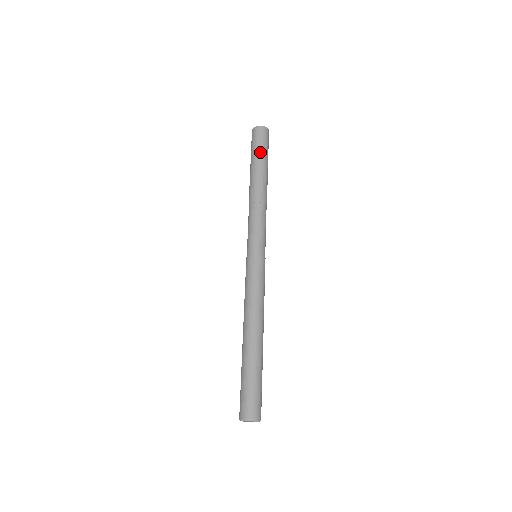
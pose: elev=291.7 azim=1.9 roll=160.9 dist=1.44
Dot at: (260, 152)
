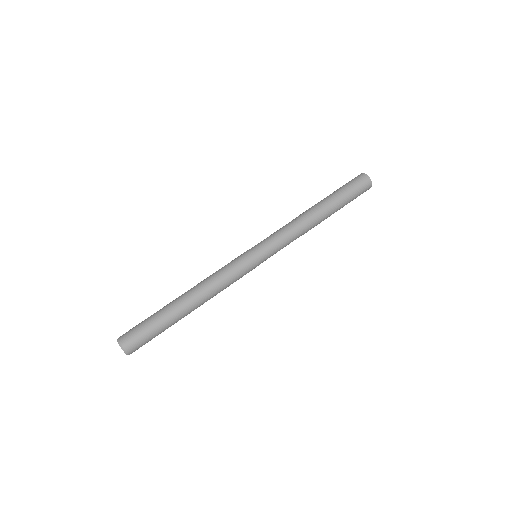
Dot at: (341, 190)
